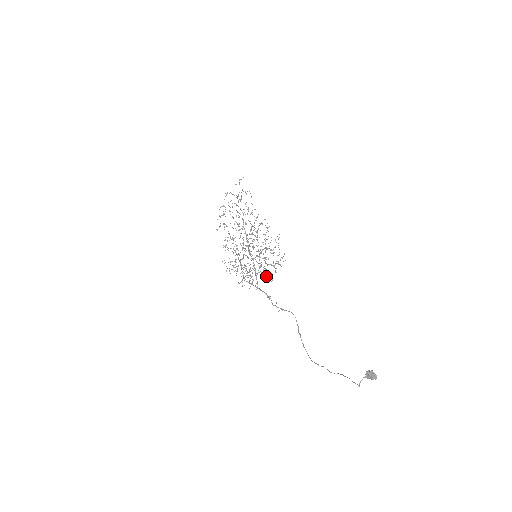
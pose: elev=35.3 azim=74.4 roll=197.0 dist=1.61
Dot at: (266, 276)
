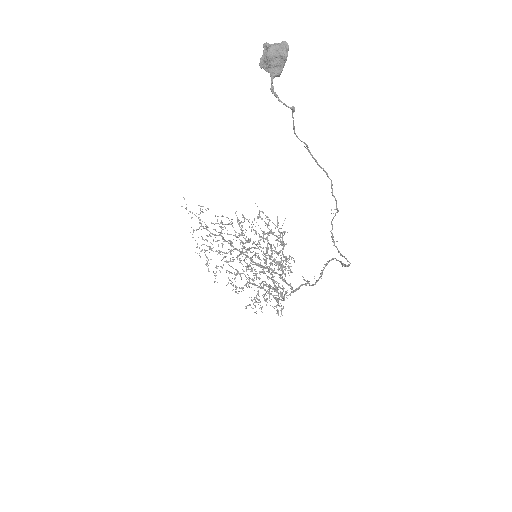
Dot at: occluded
